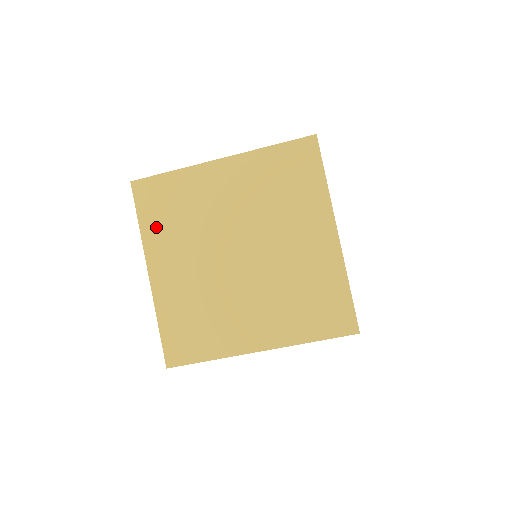
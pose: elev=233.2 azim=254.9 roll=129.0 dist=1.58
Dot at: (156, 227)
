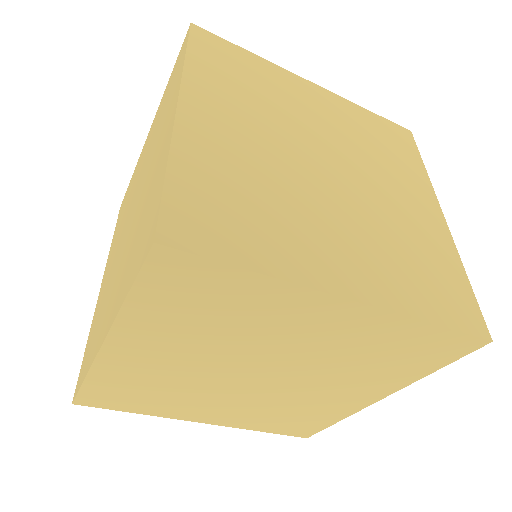
Dot at: (212, 74)
